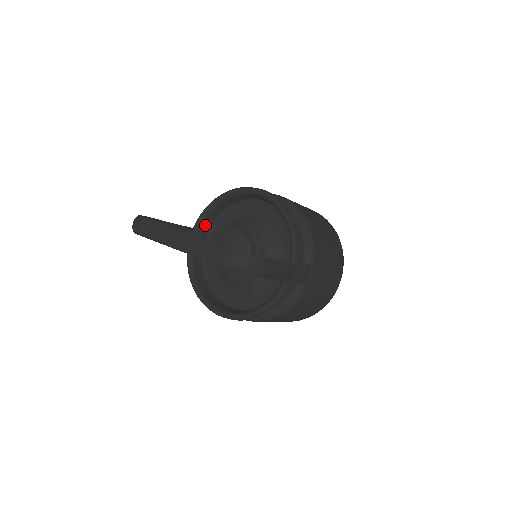
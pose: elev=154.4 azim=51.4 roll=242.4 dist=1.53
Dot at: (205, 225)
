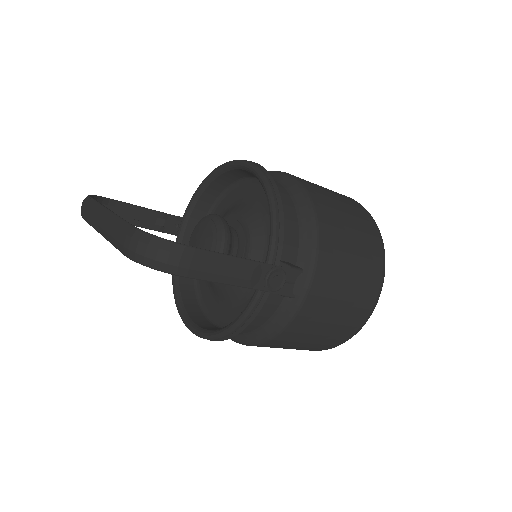
Dot at: (197, 214)
